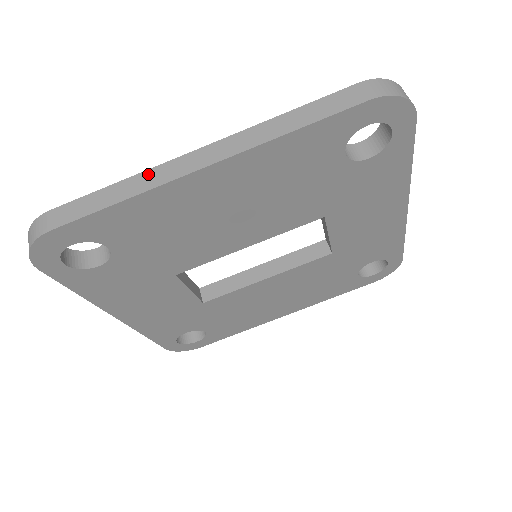
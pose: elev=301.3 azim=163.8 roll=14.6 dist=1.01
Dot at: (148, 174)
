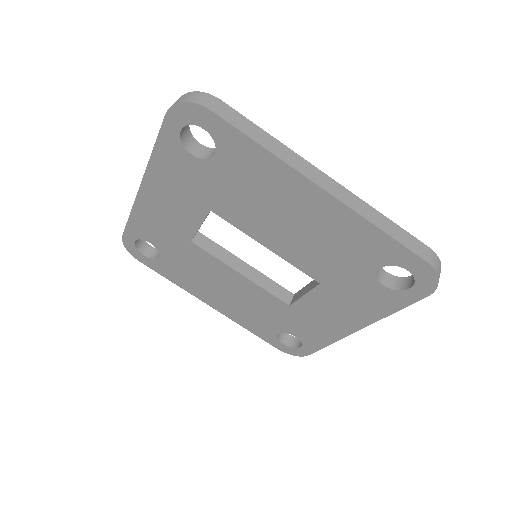
Dot at: (291, 153)
